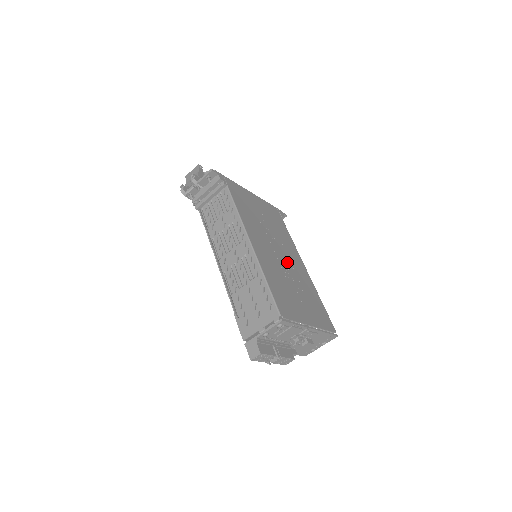
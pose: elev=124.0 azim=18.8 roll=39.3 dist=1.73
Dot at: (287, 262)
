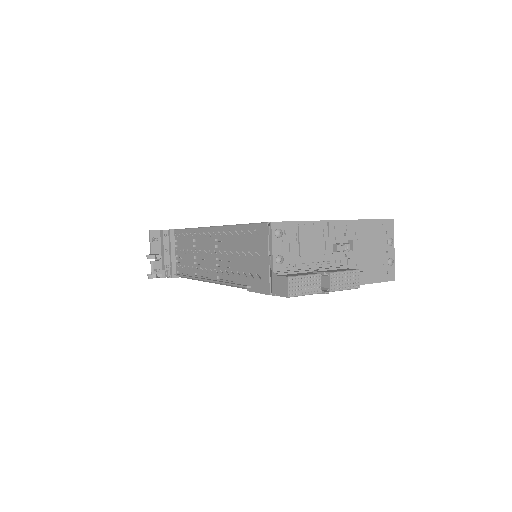
Dot at: occluded
